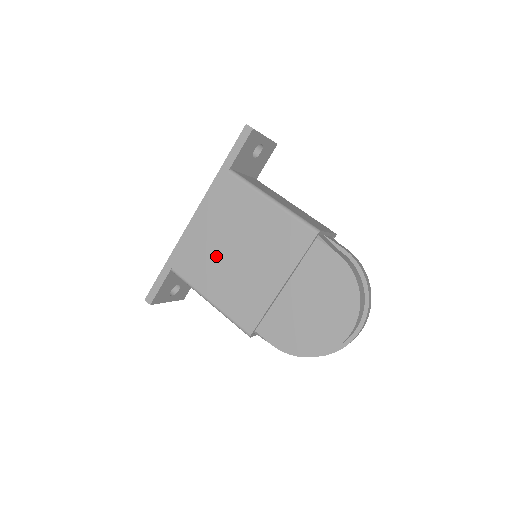
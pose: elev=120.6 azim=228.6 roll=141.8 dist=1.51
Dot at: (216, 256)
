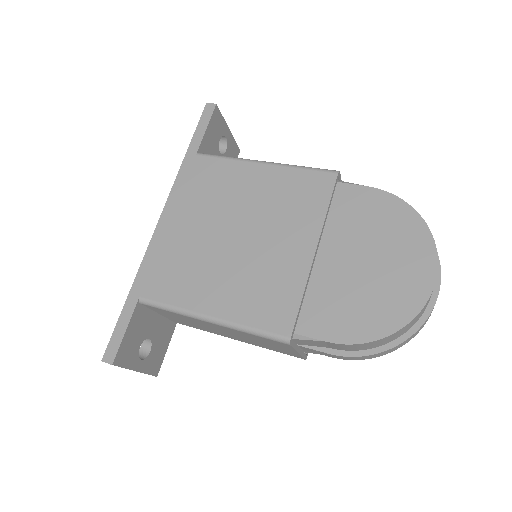
Dot at: (205, 253)
